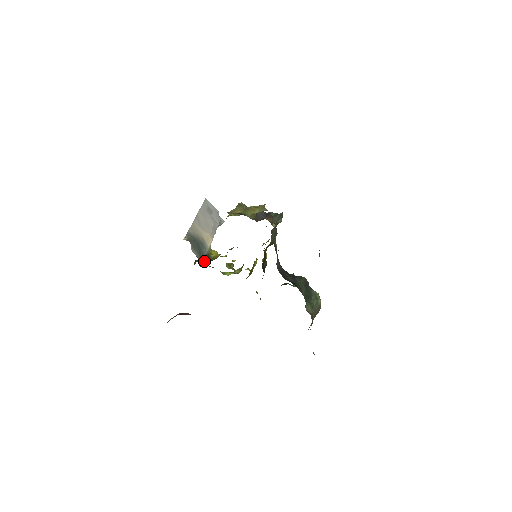
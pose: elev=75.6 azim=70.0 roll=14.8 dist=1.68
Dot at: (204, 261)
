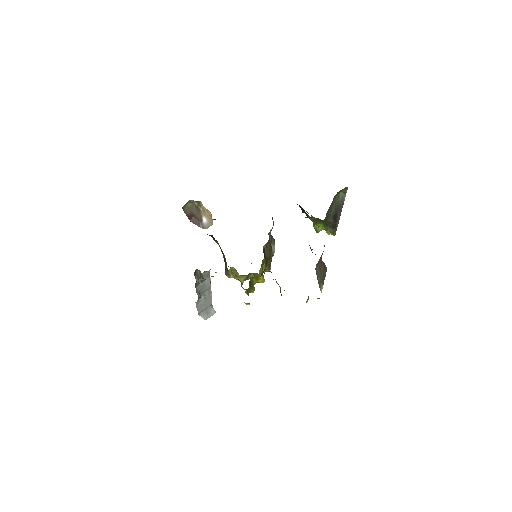
Dot at: occluded
